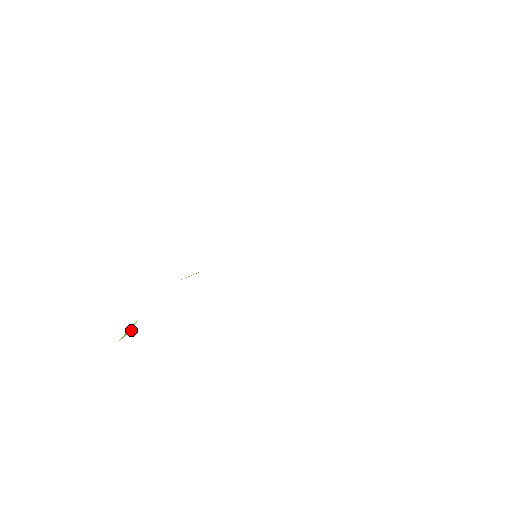
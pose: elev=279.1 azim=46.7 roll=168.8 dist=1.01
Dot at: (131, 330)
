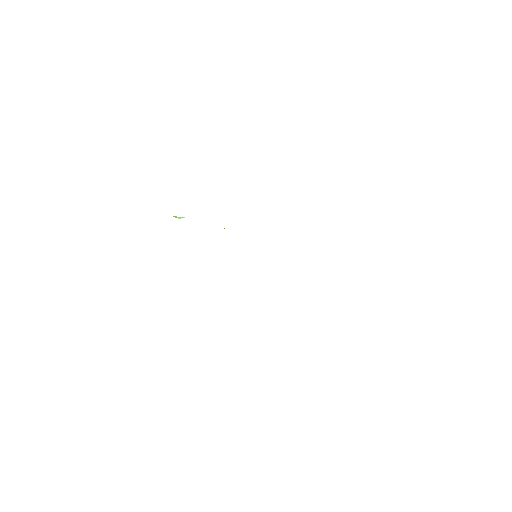
Dot at: (180, 218)
